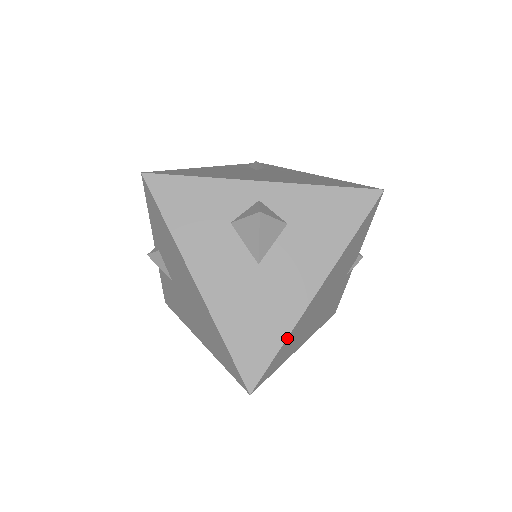
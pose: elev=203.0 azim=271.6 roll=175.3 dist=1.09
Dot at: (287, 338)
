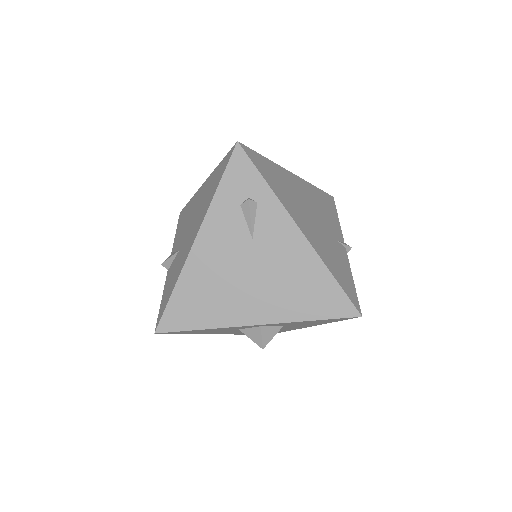
Dot at: (270, 161)
